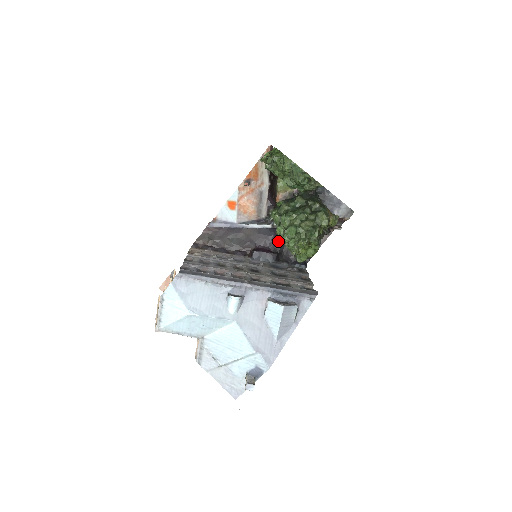
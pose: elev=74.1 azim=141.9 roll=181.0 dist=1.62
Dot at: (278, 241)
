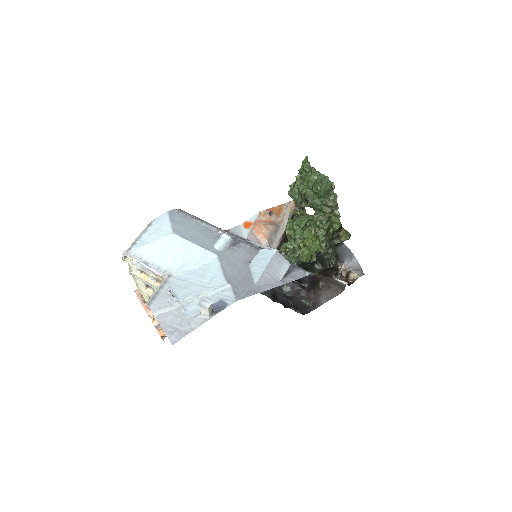
Dot at: occluded
